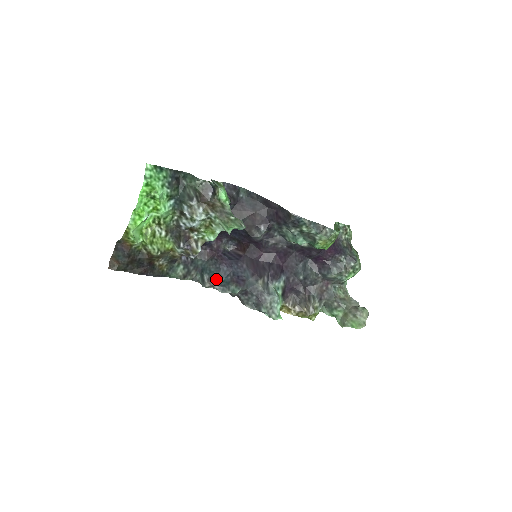
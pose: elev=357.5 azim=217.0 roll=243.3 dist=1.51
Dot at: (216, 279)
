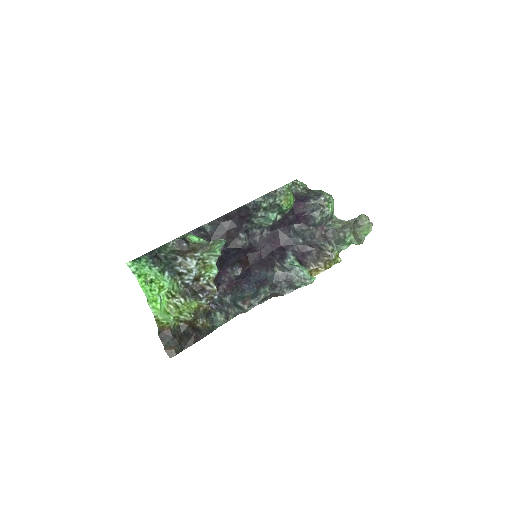
Dot at: (247, 298)
